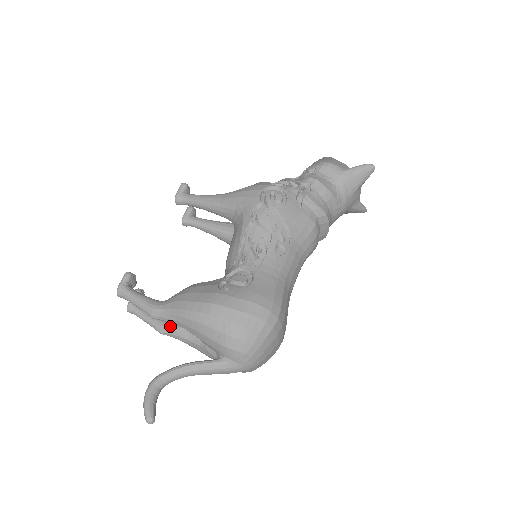
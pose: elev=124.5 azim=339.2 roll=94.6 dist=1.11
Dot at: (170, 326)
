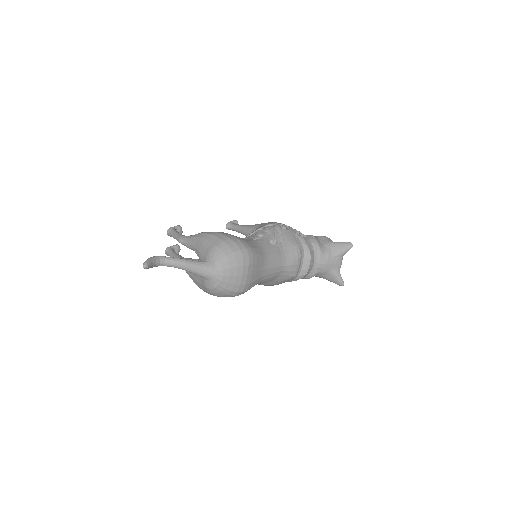
Dot at: (184, 258)
